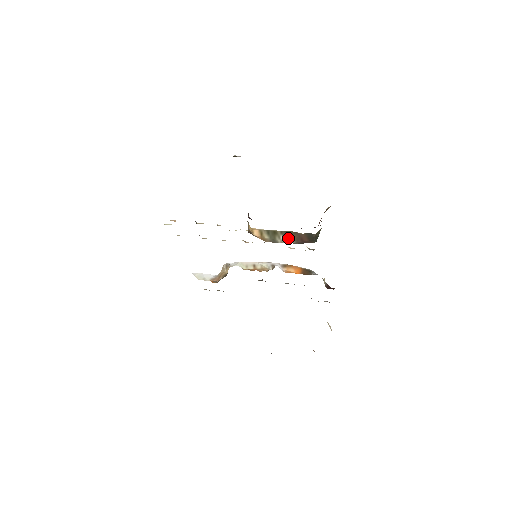
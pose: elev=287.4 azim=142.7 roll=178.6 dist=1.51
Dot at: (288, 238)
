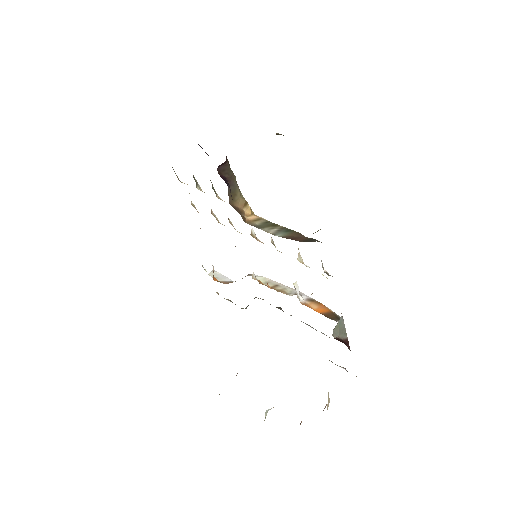
Dot at: (281, 232)
